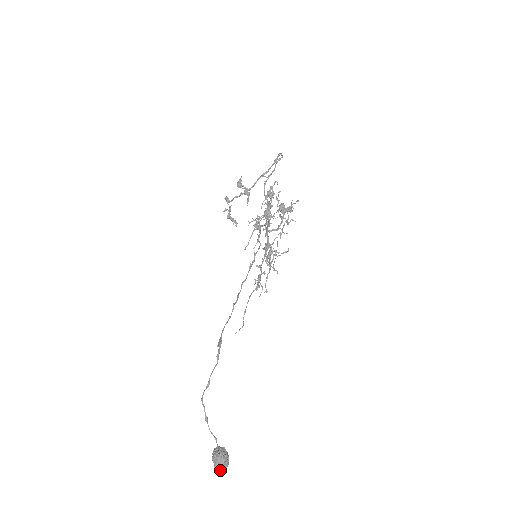
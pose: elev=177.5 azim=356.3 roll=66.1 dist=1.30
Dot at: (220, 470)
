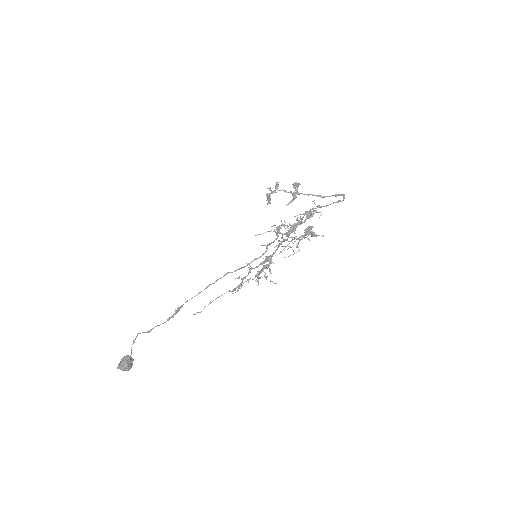
Dot at: (121, 369)
